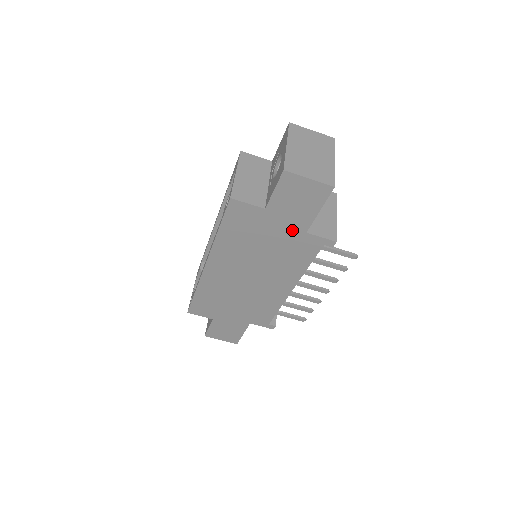
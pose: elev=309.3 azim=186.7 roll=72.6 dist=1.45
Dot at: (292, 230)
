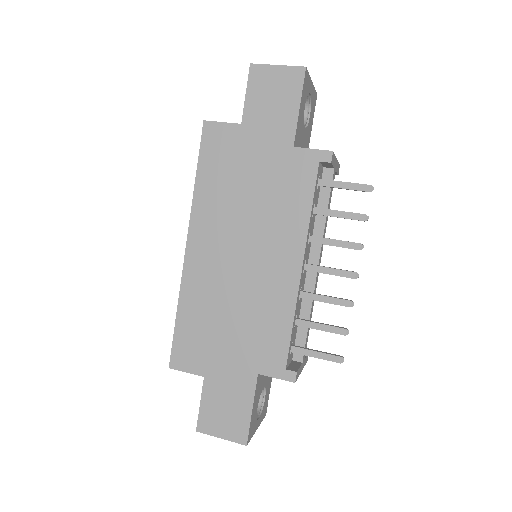
Dot at: (276, 148)
